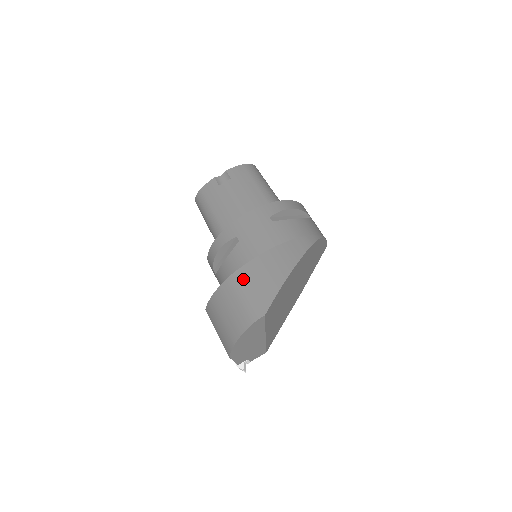
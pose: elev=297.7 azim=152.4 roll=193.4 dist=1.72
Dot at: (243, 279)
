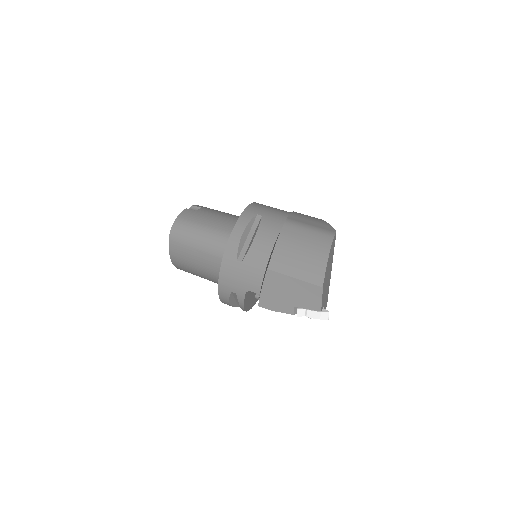
Dot at: (297, 220)
